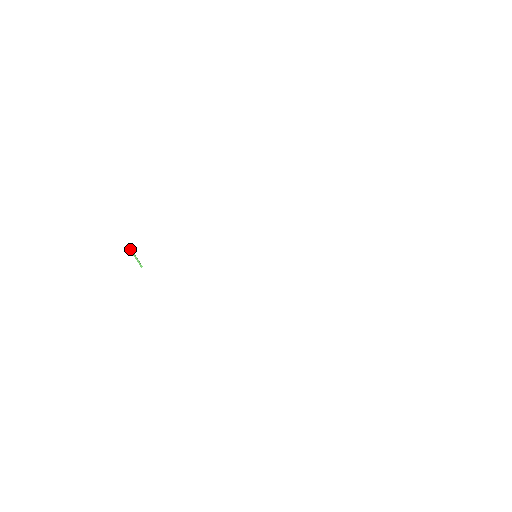
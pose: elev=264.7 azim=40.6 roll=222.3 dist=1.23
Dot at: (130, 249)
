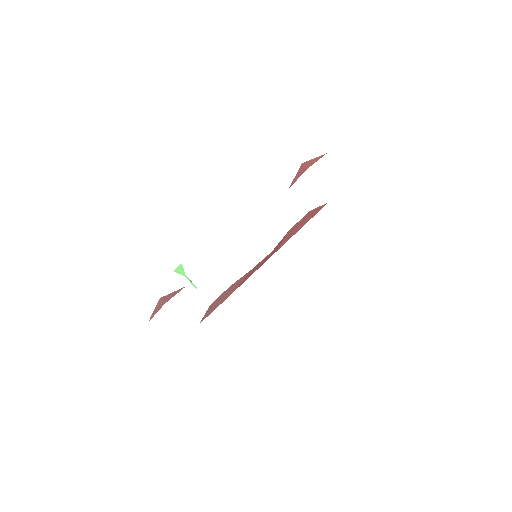
Dot at: (178, 268)
